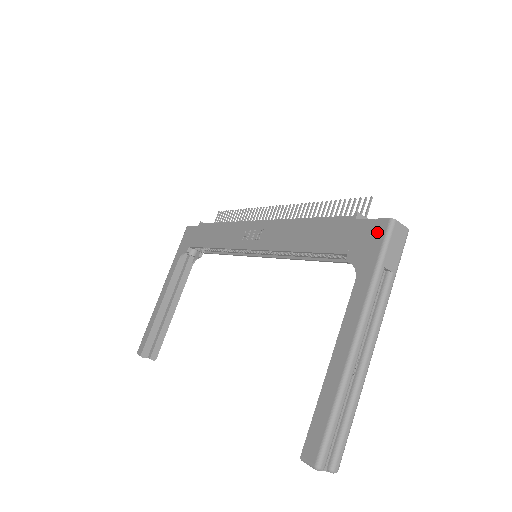
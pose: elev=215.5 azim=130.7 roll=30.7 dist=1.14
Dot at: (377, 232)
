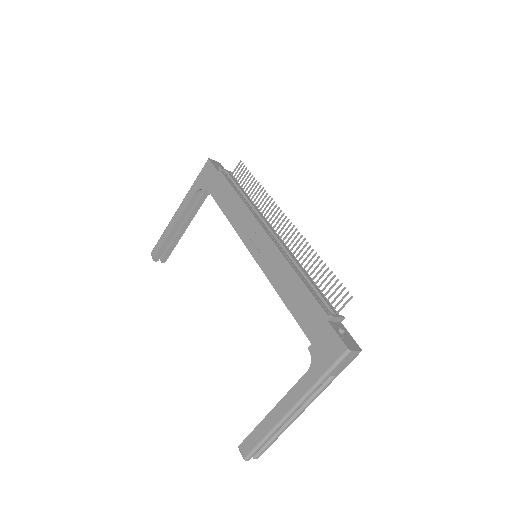
Dot at: (335, 350)
